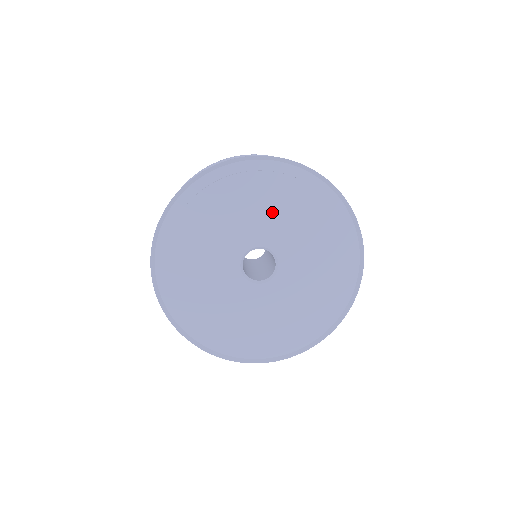
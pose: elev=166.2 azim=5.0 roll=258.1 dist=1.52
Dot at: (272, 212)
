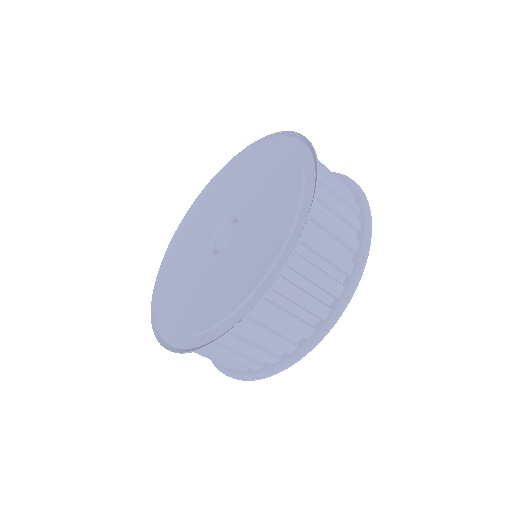
Dot at: (216, 204)
